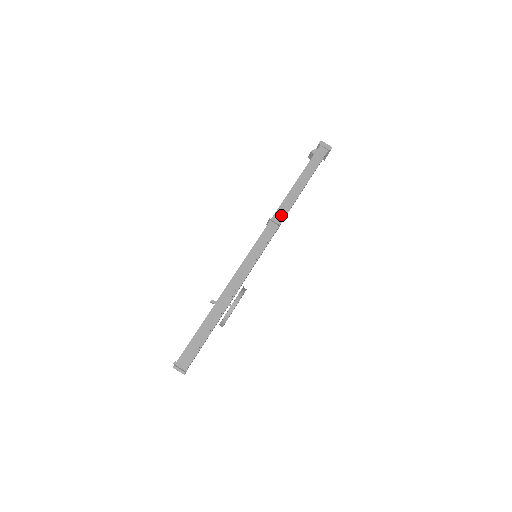
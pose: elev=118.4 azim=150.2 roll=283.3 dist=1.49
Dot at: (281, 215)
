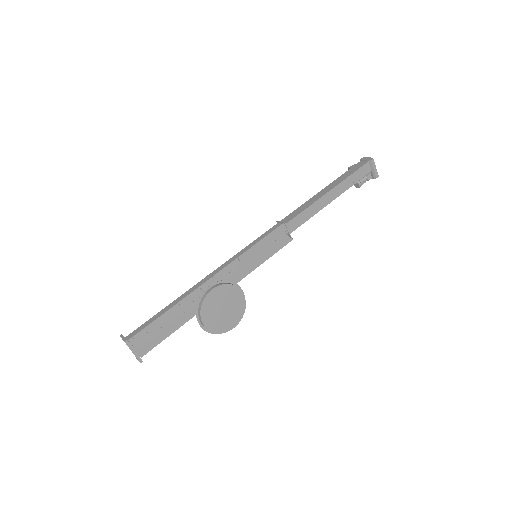
Dot at: (291, 217)
